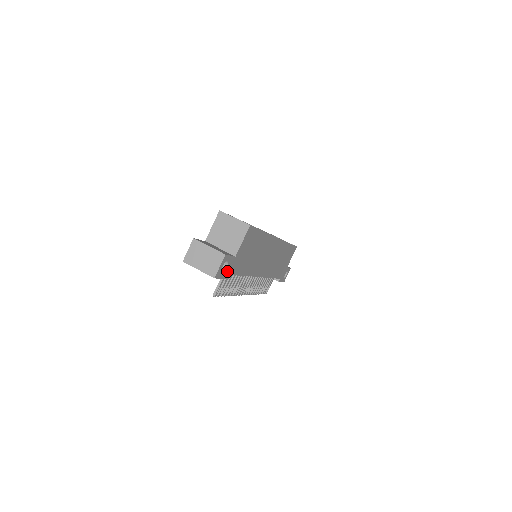
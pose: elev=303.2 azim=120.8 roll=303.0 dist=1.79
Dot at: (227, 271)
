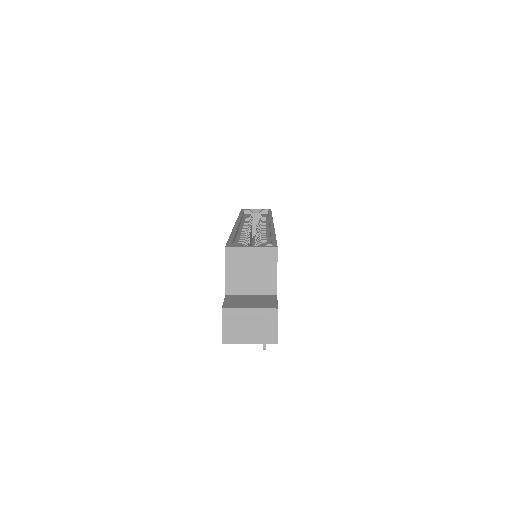
Dot at: occluded
